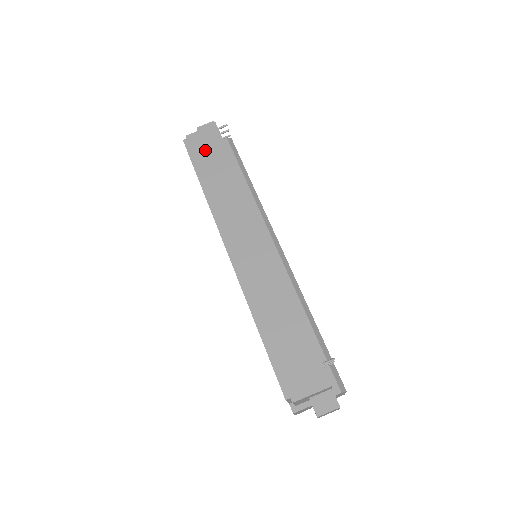
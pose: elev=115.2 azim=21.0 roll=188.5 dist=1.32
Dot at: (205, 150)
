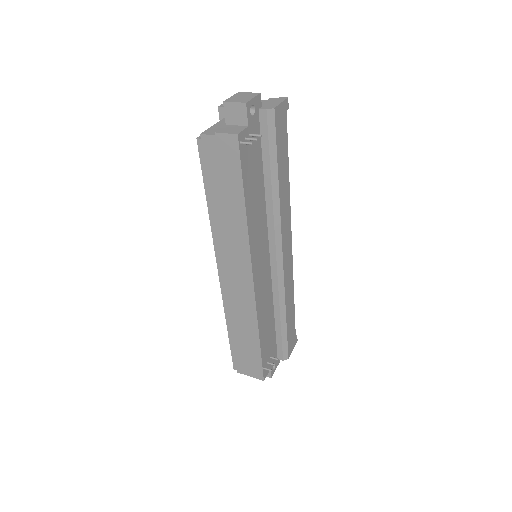
Dot at: (218, 167)
